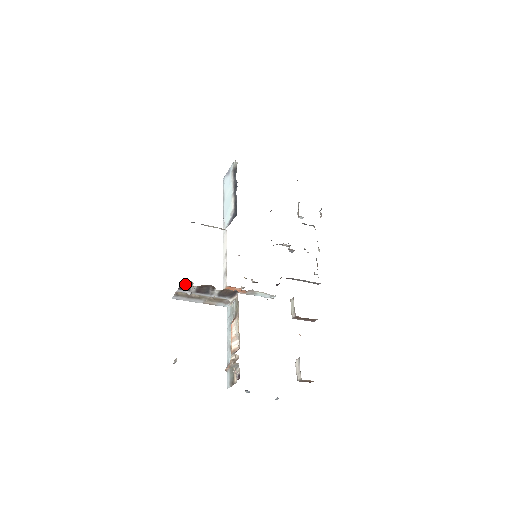
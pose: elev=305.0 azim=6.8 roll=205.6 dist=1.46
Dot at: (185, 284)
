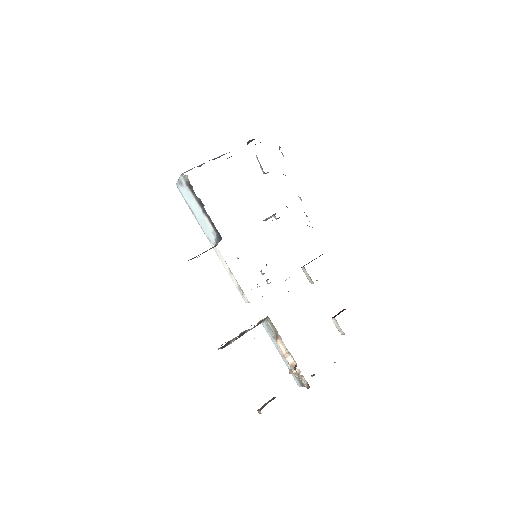
Dot at: (225, 344)
